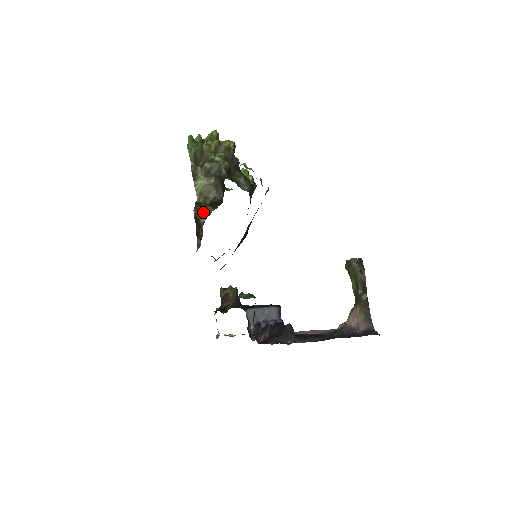
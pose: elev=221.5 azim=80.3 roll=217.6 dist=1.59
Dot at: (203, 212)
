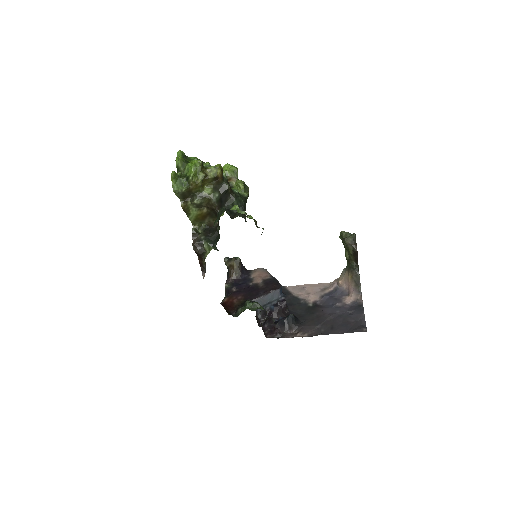
Dot at: (202, 247)
